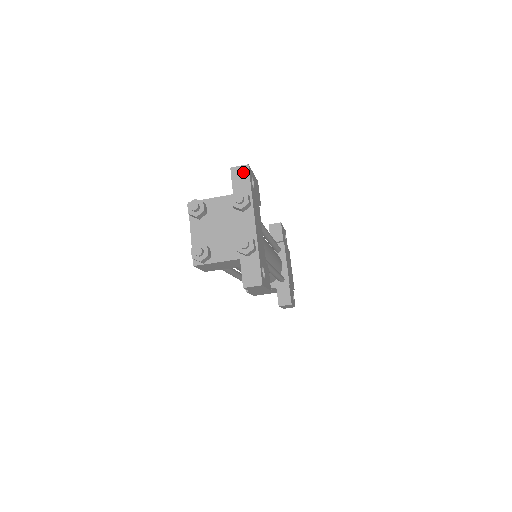
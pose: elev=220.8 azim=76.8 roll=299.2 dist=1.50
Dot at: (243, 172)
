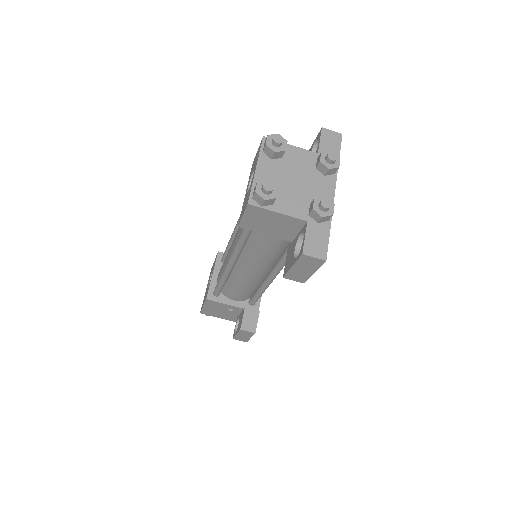
Dot at: (335, 138)
